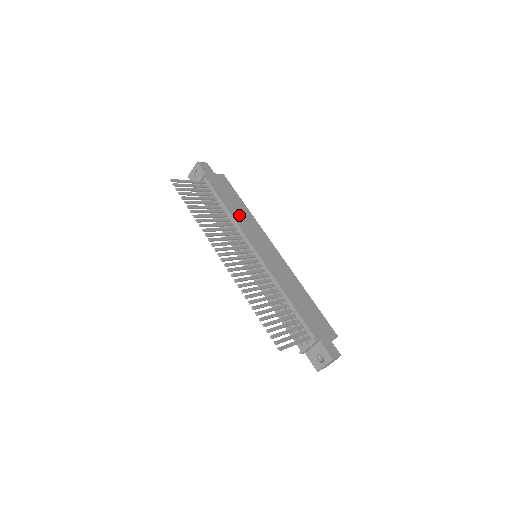
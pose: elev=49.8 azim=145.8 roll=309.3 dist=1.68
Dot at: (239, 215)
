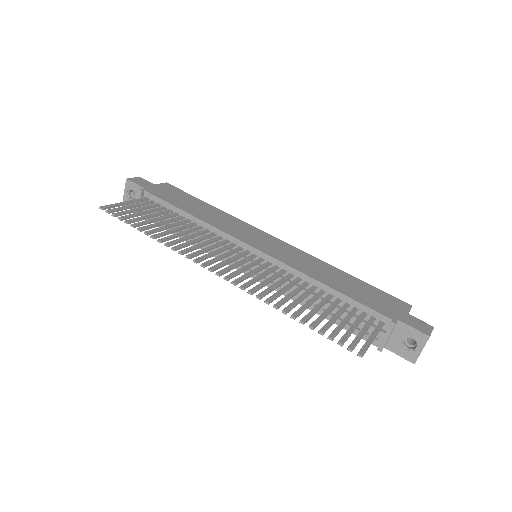
Dot at: (209, 217)
